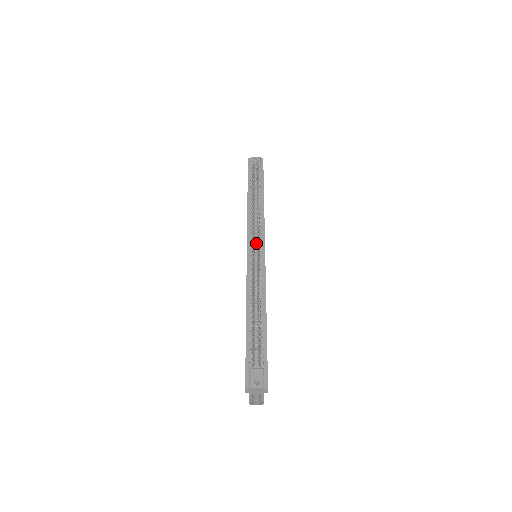
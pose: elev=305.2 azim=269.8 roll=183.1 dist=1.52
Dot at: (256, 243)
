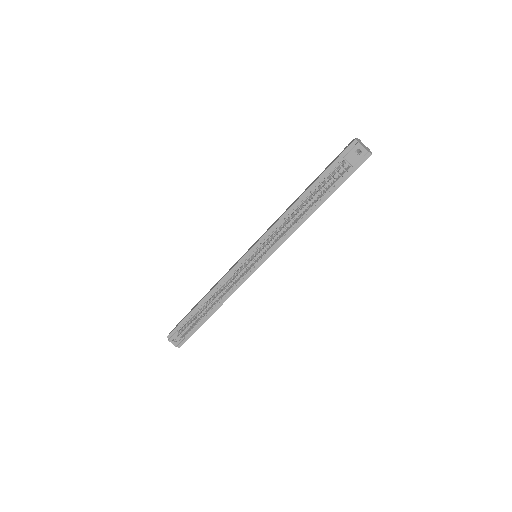
Dot at: (260, 253)
